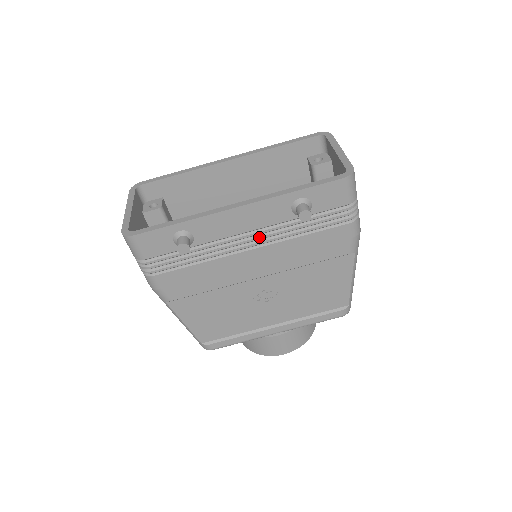
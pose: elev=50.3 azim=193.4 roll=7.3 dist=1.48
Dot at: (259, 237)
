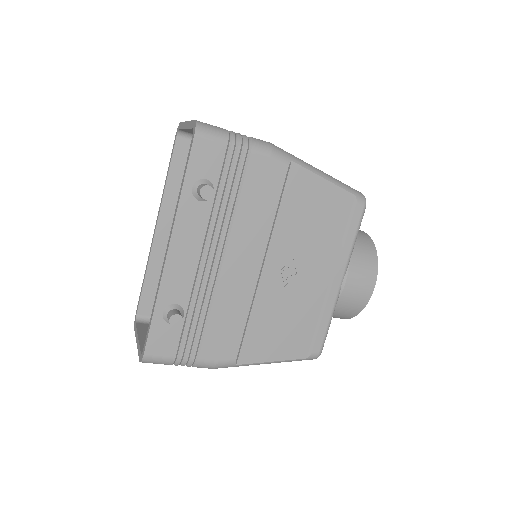
Dot at: (214, 246)
